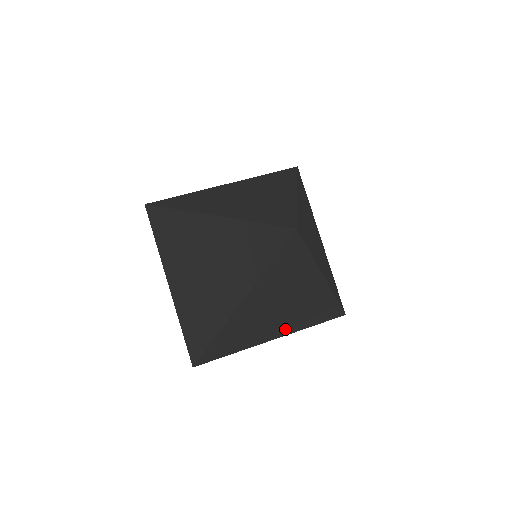
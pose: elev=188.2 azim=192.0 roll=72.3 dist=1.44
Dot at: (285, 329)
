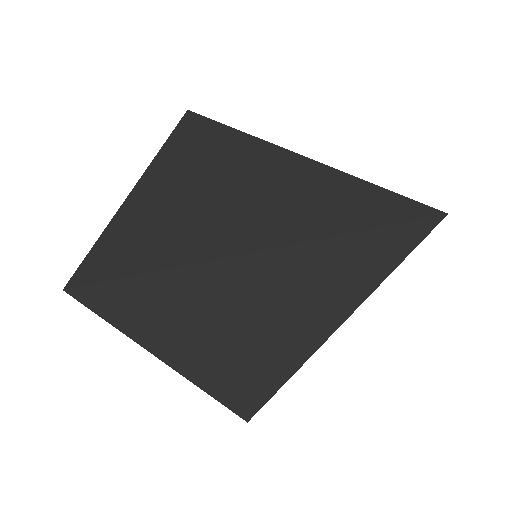
Dot at: occluded
